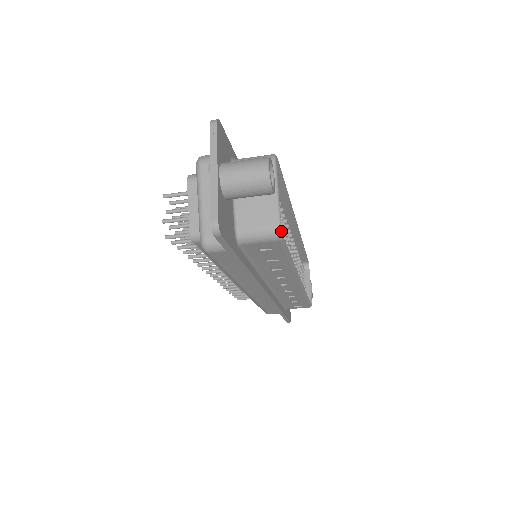
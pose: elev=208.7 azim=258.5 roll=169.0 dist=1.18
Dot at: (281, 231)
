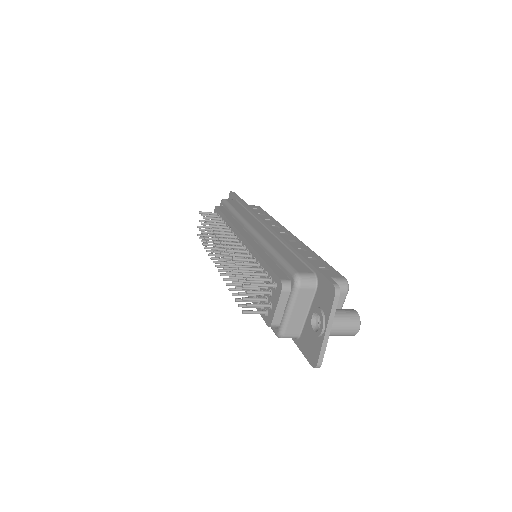
Dot at: occluded
